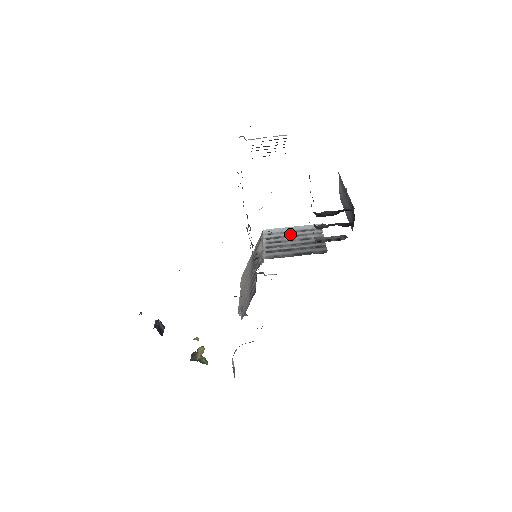
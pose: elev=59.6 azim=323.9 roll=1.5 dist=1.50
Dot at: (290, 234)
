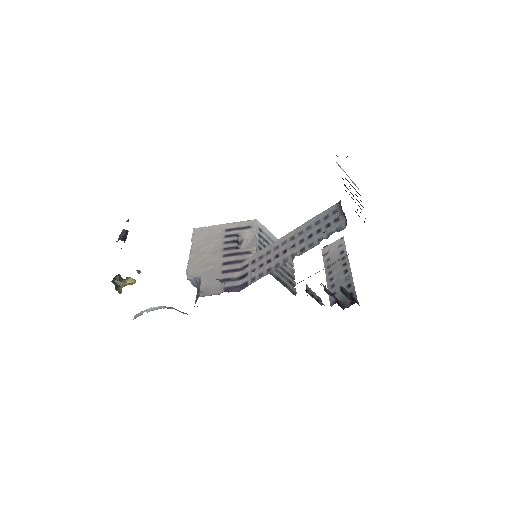
Dot at: occluded
